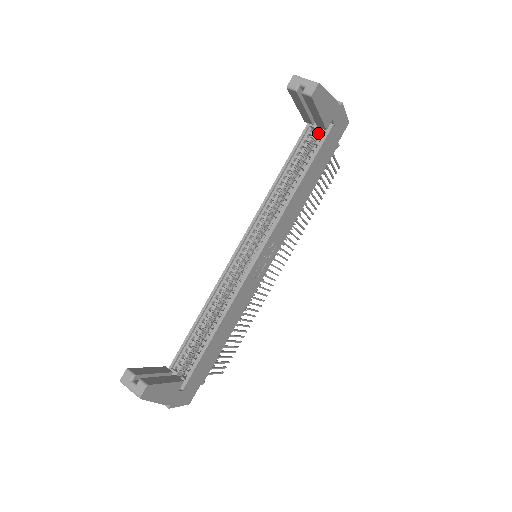
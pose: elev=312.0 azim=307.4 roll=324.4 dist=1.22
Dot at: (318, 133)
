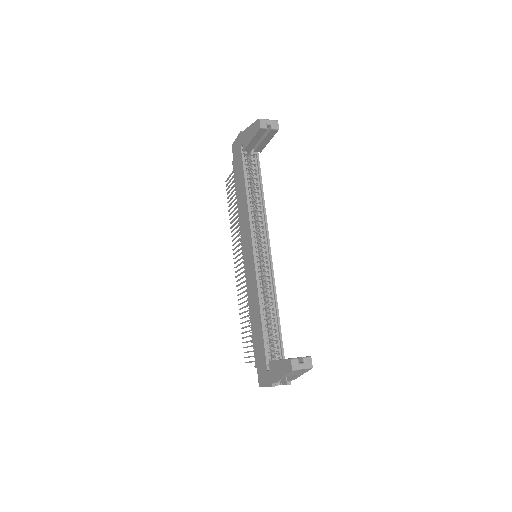
Dot at: occluded
